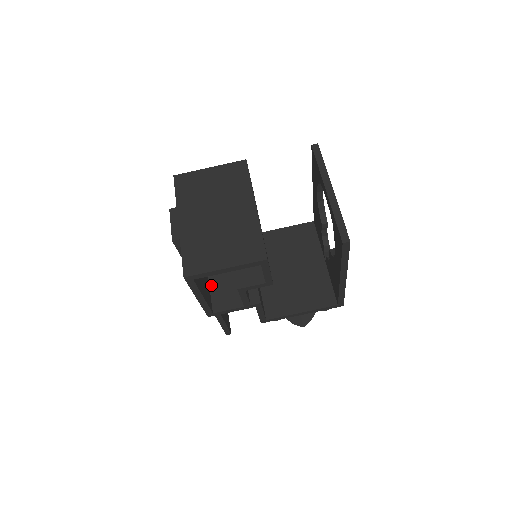
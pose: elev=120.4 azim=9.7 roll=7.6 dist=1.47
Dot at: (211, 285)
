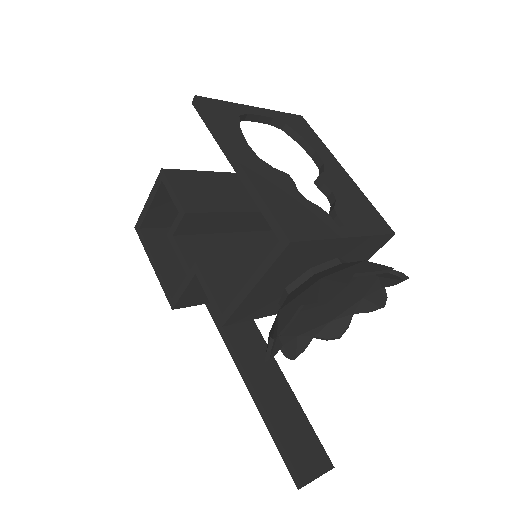
Dot at: occluded
